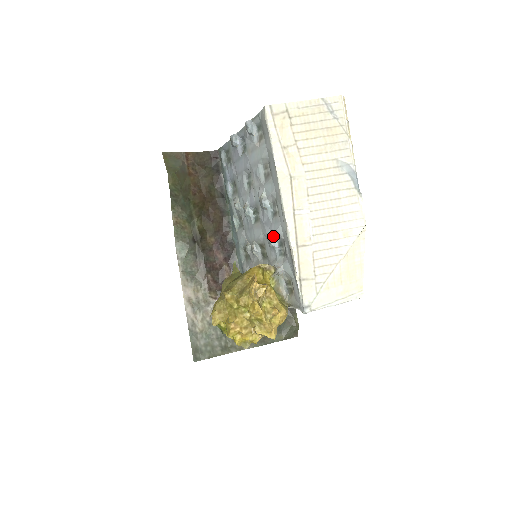
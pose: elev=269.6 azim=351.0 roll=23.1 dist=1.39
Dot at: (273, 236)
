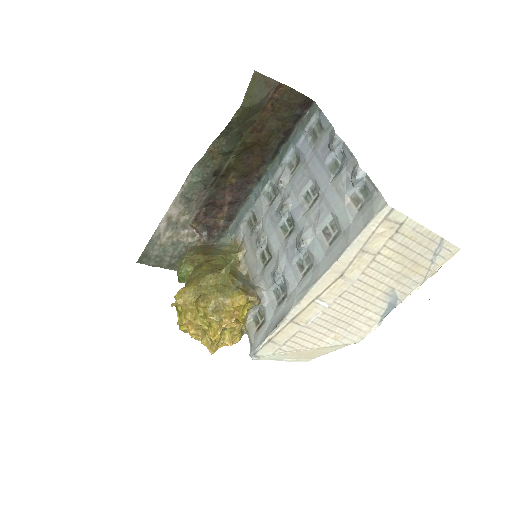
Dot at: (283, 275)
